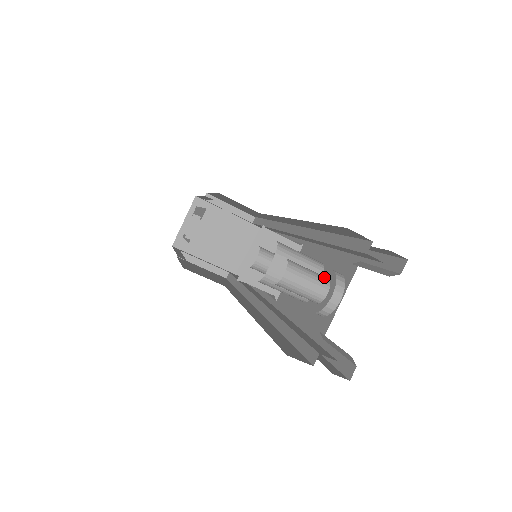
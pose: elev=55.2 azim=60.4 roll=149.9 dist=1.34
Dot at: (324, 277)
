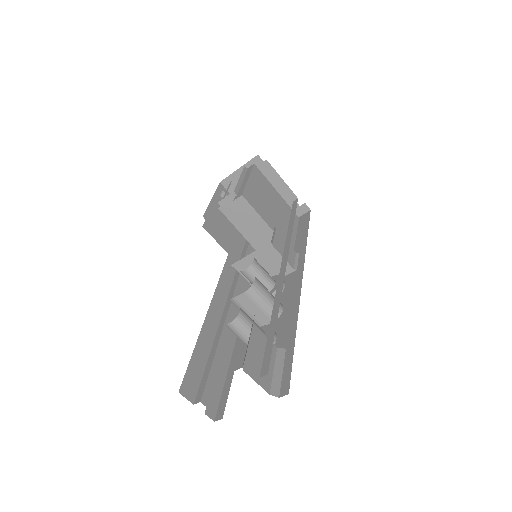
Dot at: occluded
